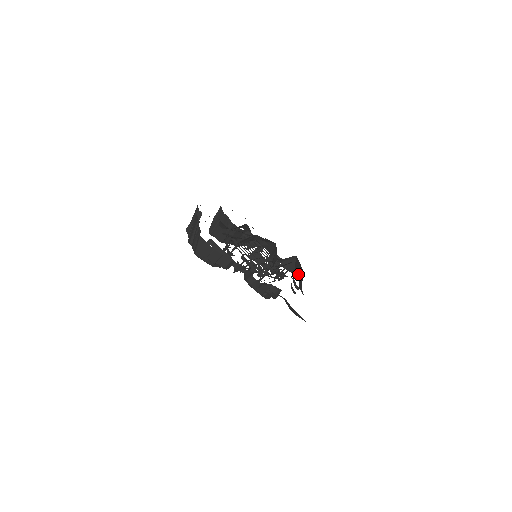
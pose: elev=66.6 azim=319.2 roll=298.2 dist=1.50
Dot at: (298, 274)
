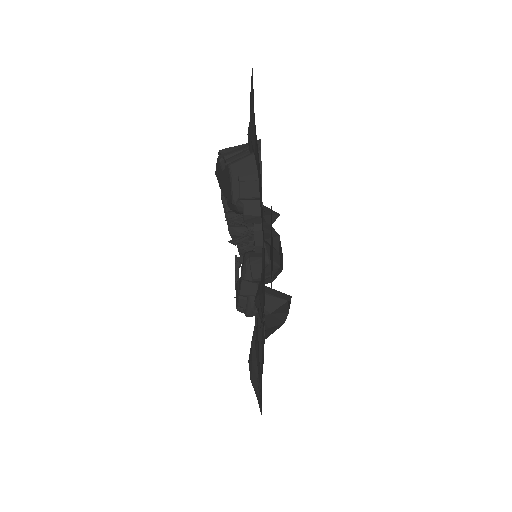
Dot at: (272, 321)
